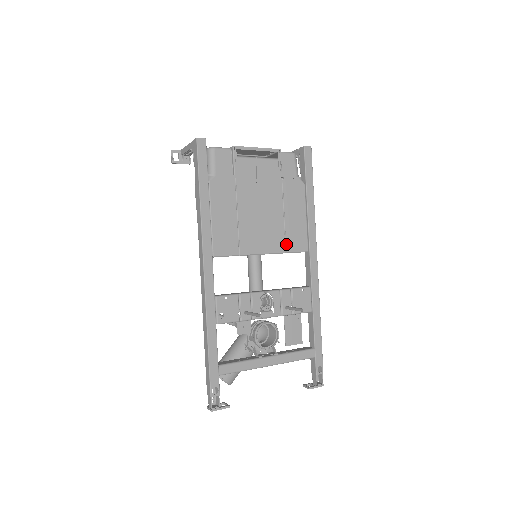
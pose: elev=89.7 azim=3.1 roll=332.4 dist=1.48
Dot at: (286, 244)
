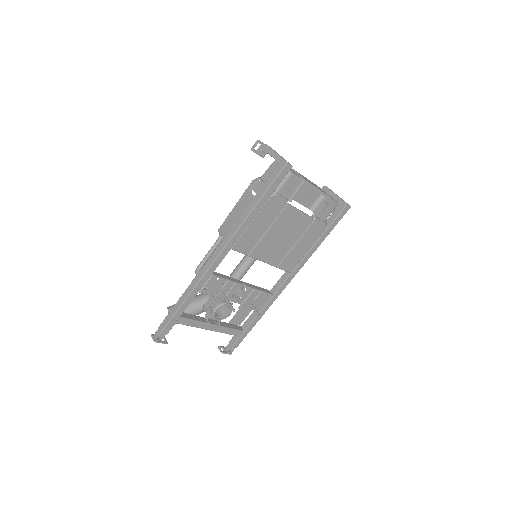
Dot at: (282, 262)
